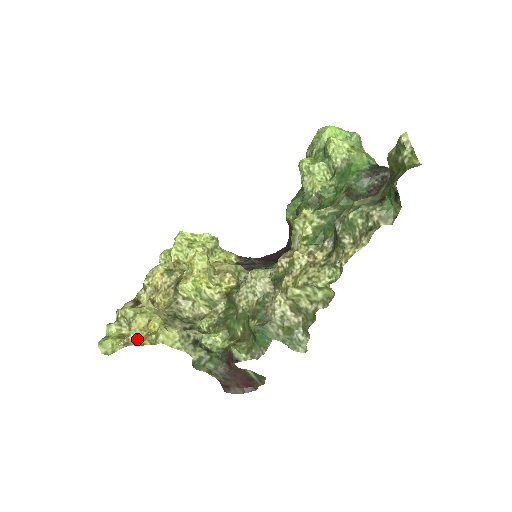
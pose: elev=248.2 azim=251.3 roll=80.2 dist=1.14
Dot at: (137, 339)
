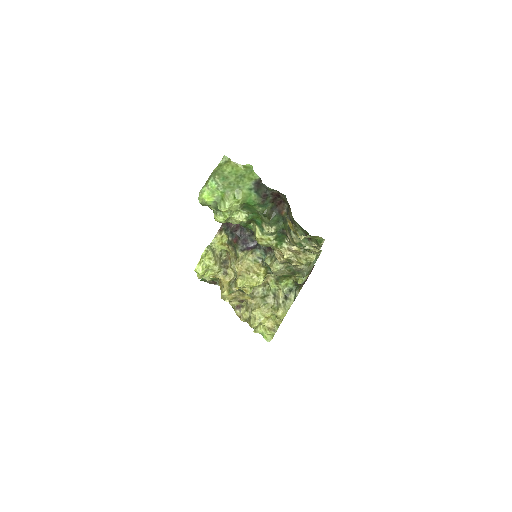
Dot at: (273, 325)
